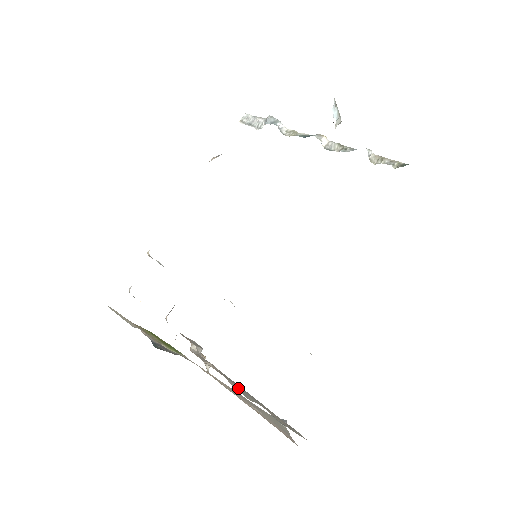
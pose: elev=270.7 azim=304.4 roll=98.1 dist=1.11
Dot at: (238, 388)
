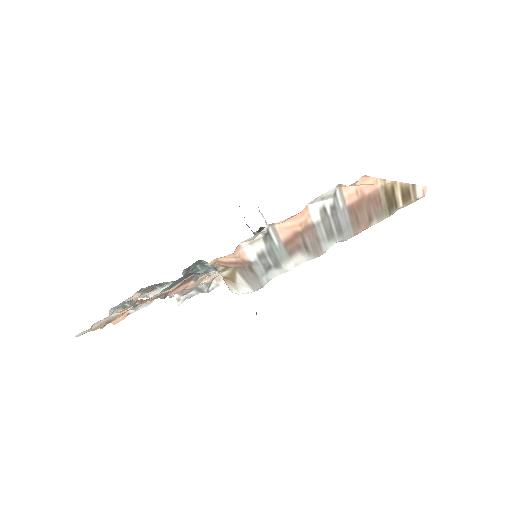
Dot at: occluded
